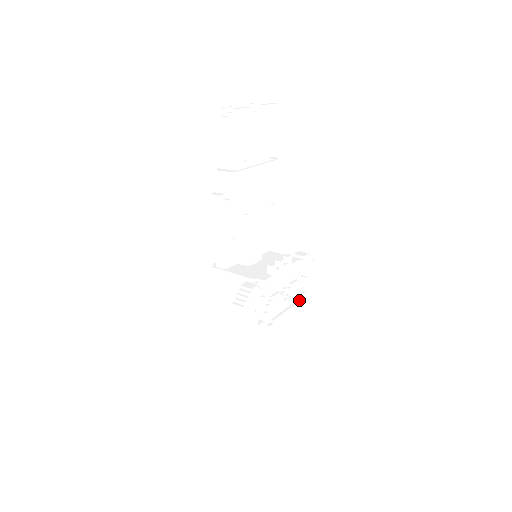
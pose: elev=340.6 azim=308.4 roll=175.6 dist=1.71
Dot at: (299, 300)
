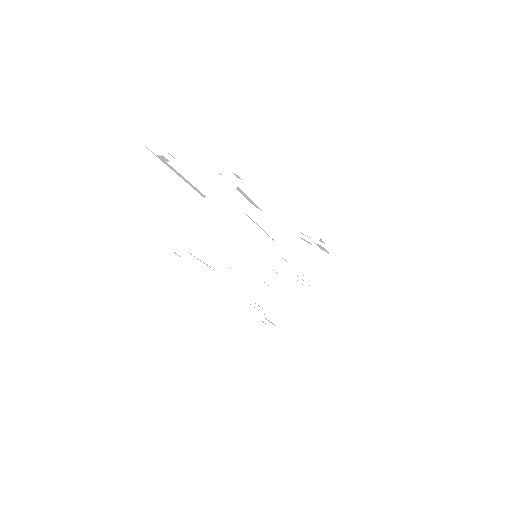
Dot at: (324, 268)
